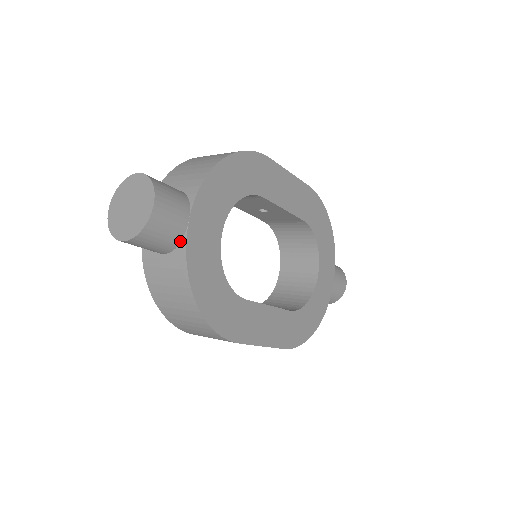
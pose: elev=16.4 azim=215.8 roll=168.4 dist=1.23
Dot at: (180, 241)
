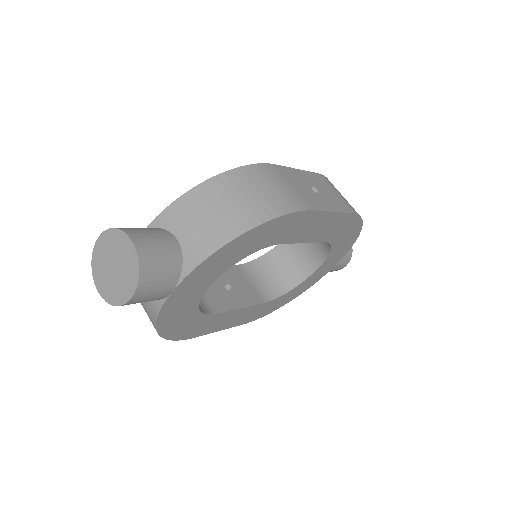
Dot at: occluded
